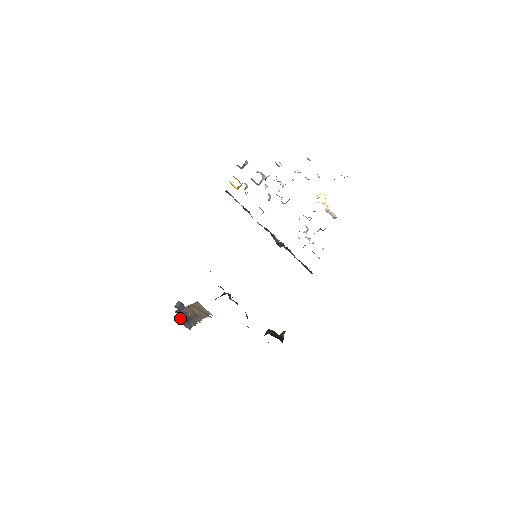
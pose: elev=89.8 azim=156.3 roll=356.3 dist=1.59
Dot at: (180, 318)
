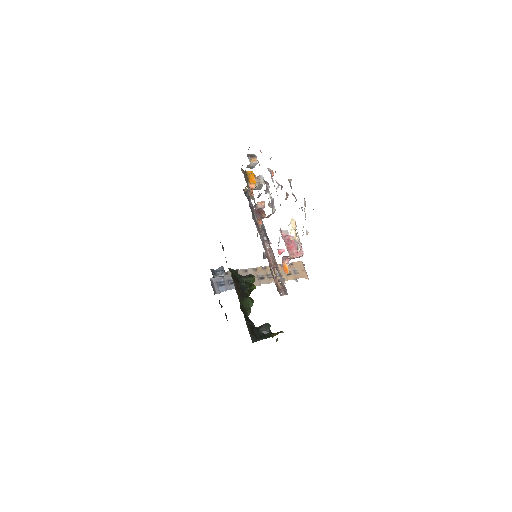
Dot at: (220, 280)
